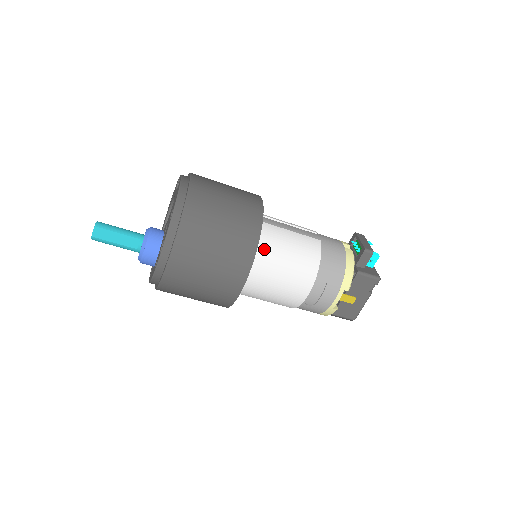
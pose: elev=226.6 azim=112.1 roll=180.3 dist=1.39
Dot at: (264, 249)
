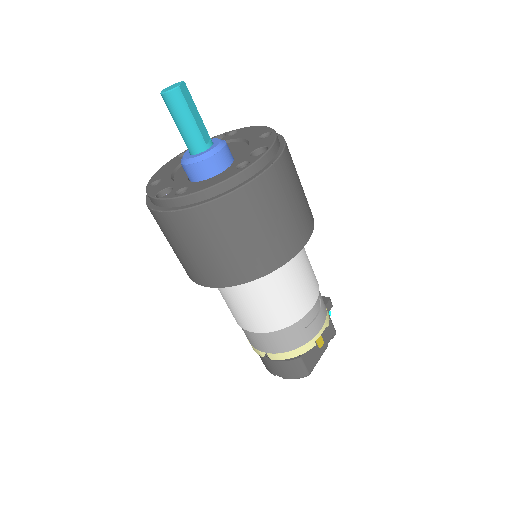
Dot at: occluded
